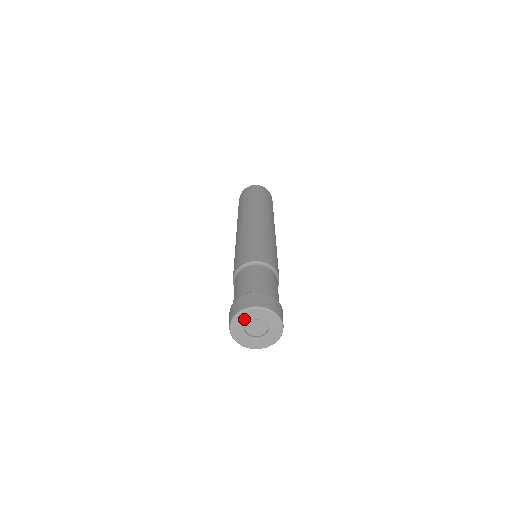
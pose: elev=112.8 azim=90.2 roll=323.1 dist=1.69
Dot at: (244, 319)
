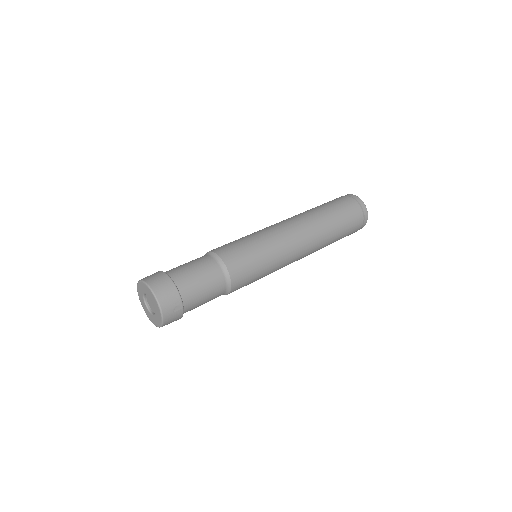
Dot at: (145, 290)
